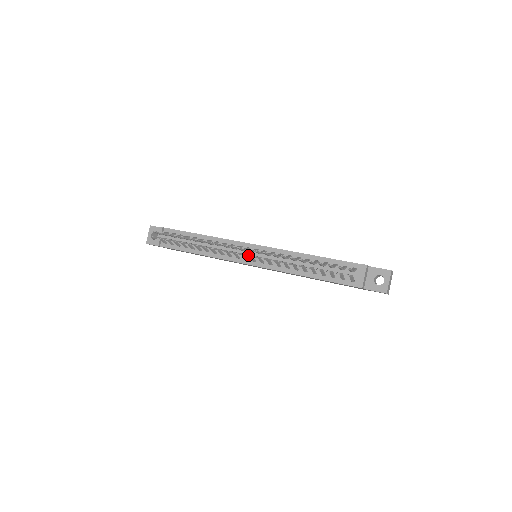
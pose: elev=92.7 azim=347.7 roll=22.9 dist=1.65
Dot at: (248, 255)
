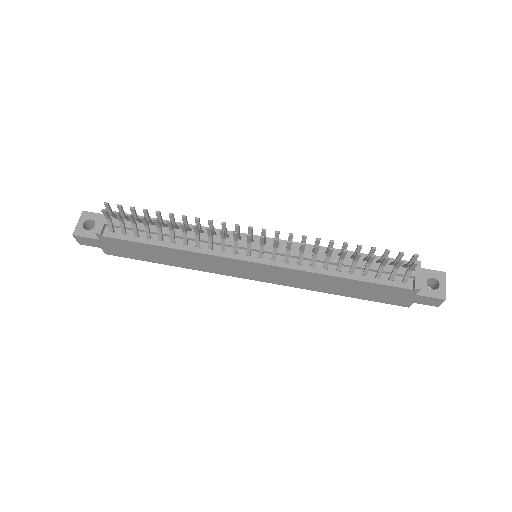
Dot at: (264, 239)
